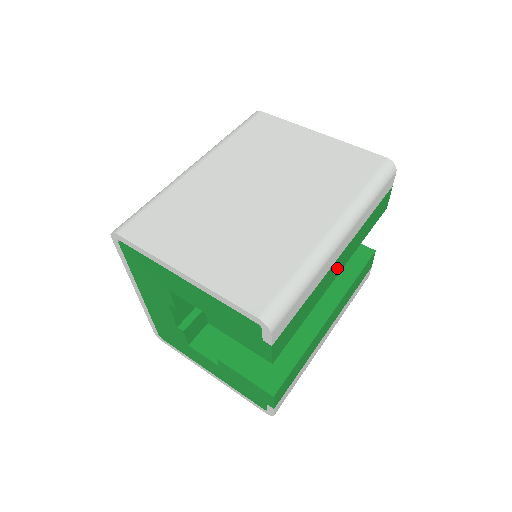
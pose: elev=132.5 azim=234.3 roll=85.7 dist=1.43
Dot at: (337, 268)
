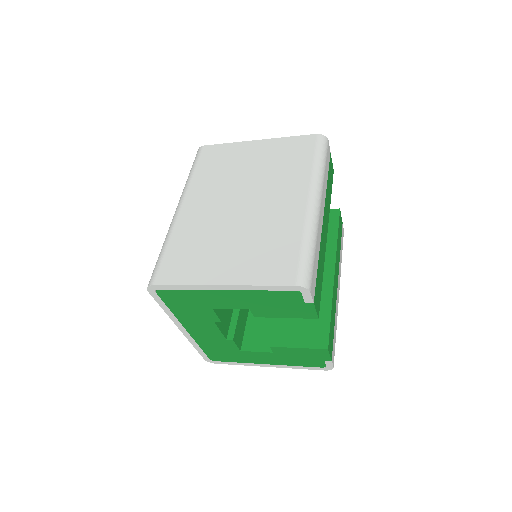
Dot at: (325, 229)
